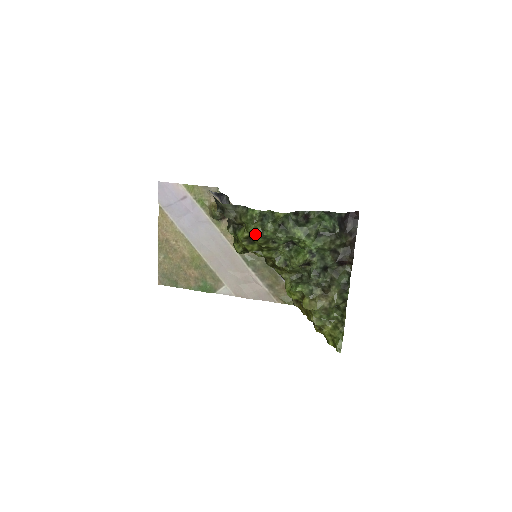
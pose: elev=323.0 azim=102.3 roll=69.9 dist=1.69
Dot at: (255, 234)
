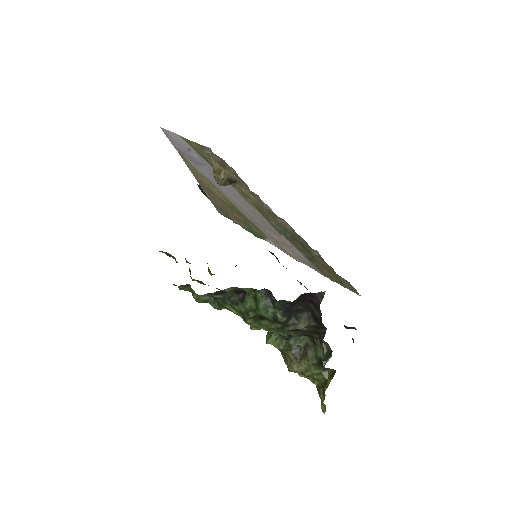
Dot at: occluded
